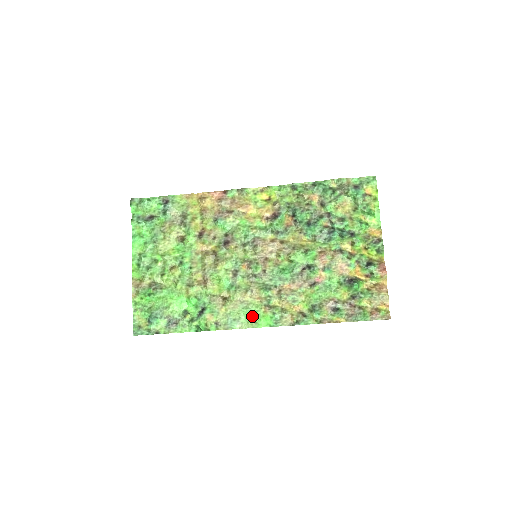
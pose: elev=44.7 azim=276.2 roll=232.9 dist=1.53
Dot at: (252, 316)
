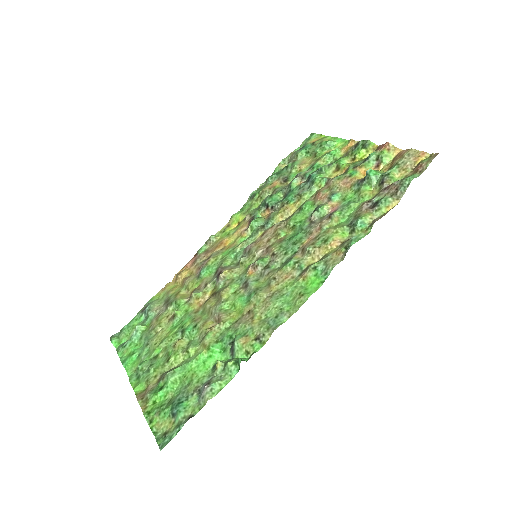
Dot at: (294, 295)
